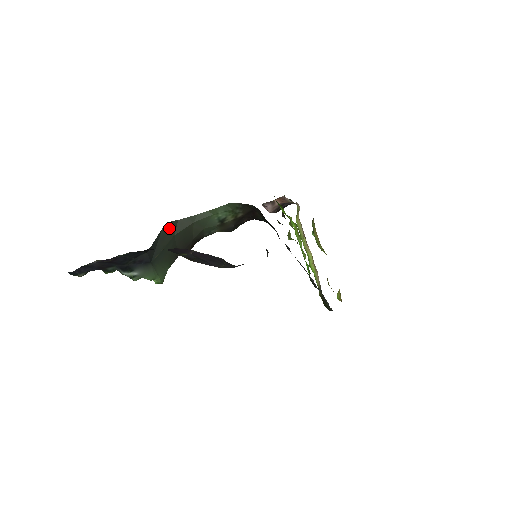
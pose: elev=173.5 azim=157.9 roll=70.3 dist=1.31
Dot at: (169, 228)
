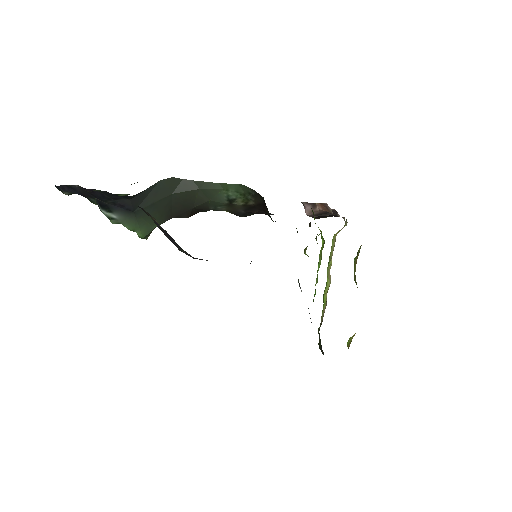
Dot at: (168, 183)
